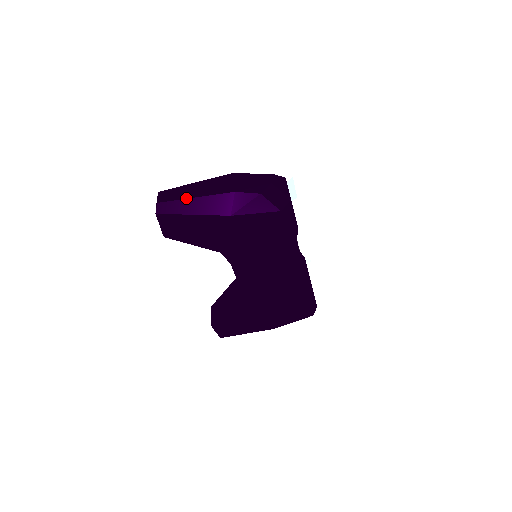
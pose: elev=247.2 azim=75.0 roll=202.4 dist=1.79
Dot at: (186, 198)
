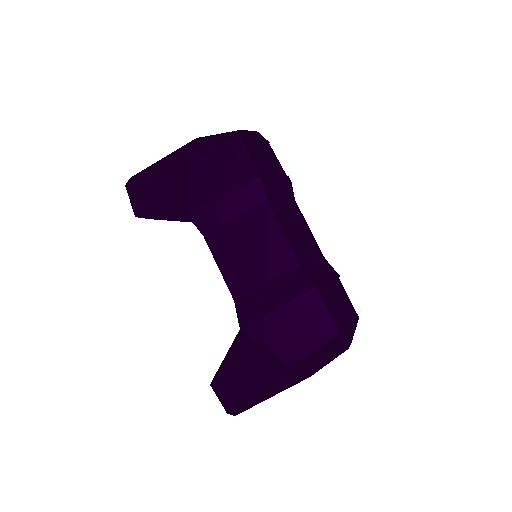
Dot at: (154, 163)
